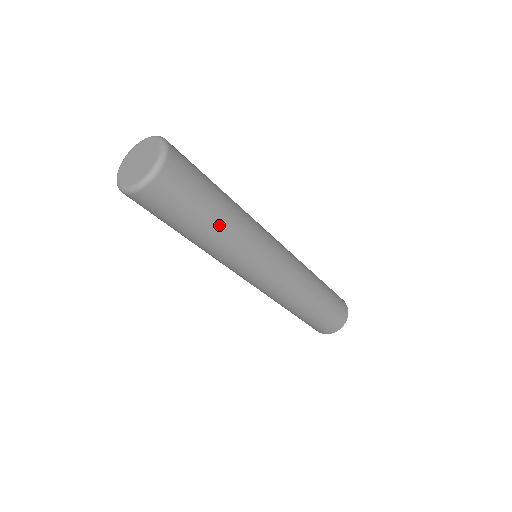
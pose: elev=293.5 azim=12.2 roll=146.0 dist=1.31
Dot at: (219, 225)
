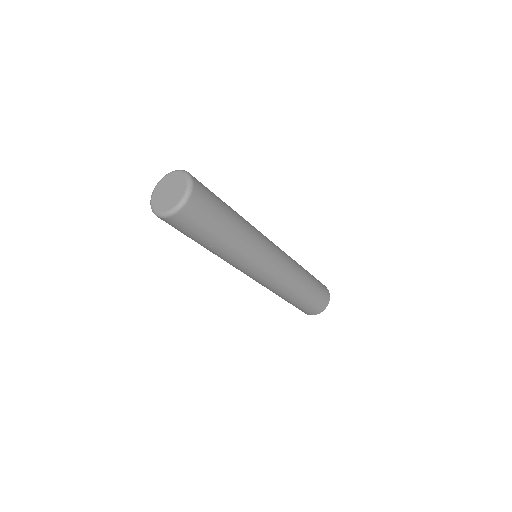
Dot at: (231, 235)
